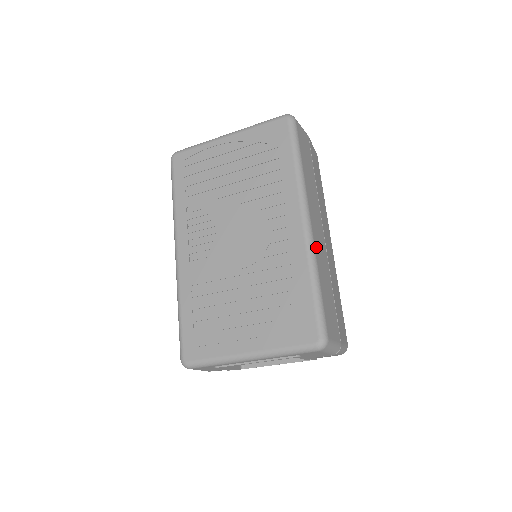
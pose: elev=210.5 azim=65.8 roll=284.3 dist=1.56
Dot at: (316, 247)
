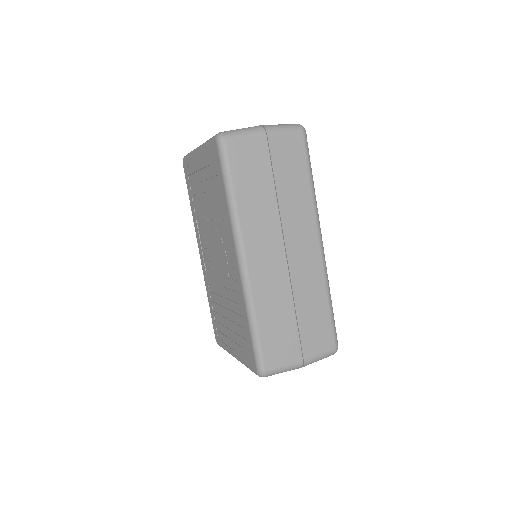
Dot at: (255, 284)
